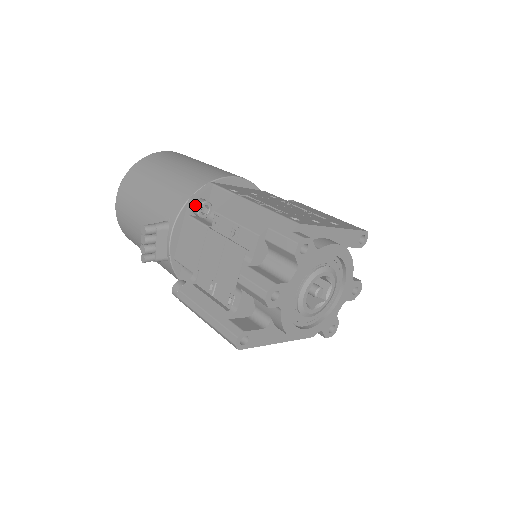
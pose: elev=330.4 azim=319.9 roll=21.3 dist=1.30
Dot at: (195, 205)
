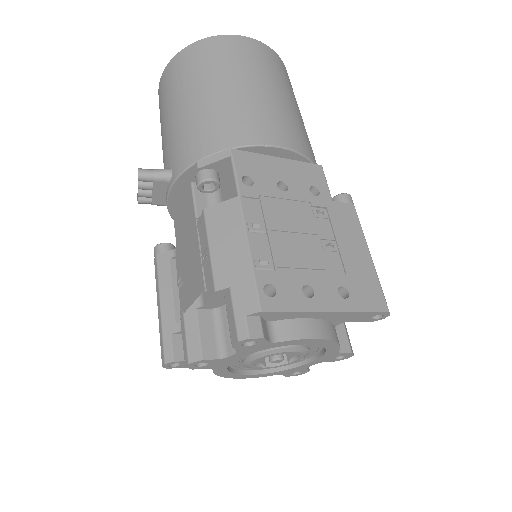
Dot at: (197, 176)
